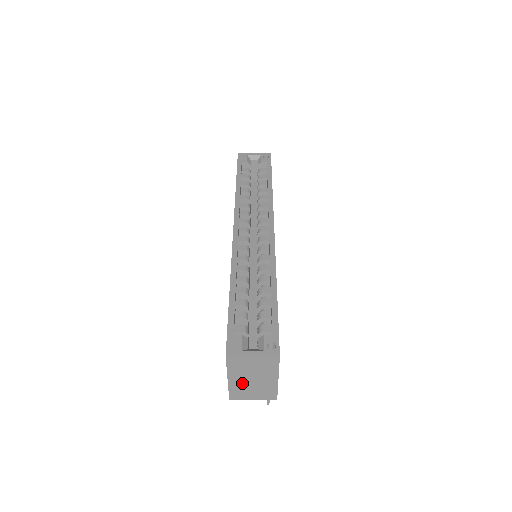
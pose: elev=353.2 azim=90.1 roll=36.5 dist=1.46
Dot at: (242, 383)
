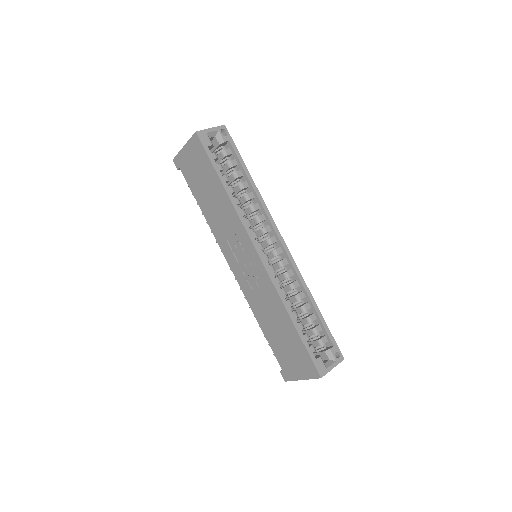
Dot at: occluded
